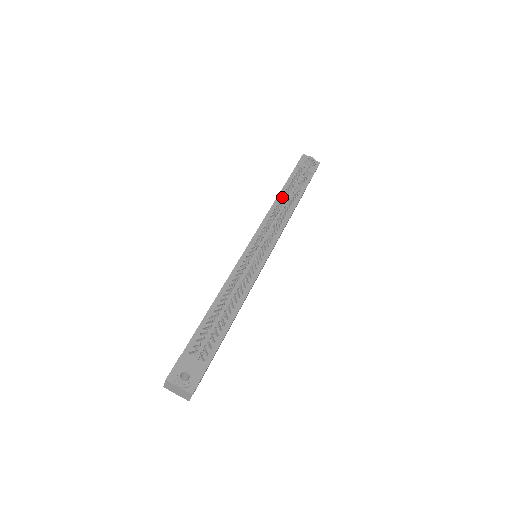
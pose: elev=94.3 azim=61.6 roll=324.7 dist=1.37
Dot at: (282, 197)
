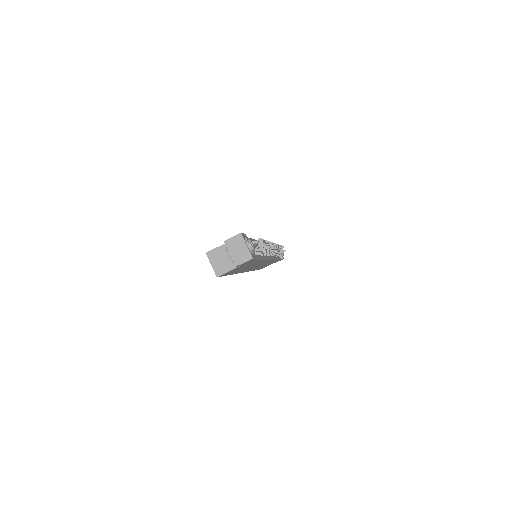
Dot at: occluded
